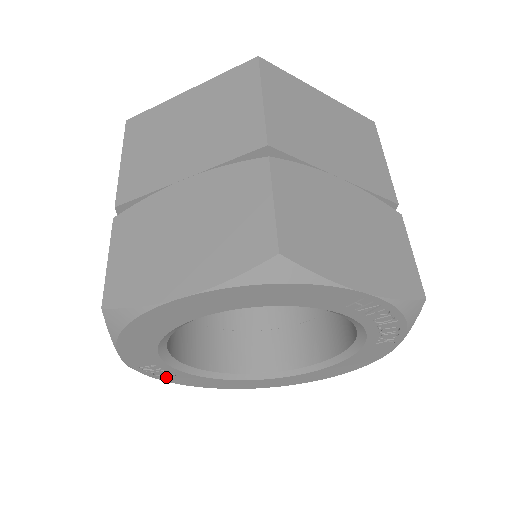
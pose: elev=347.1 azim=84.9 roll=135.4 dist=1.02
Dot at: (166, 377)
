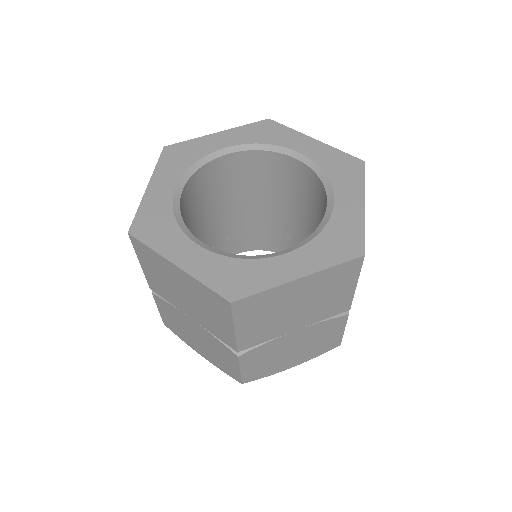
Dot at: occluded
